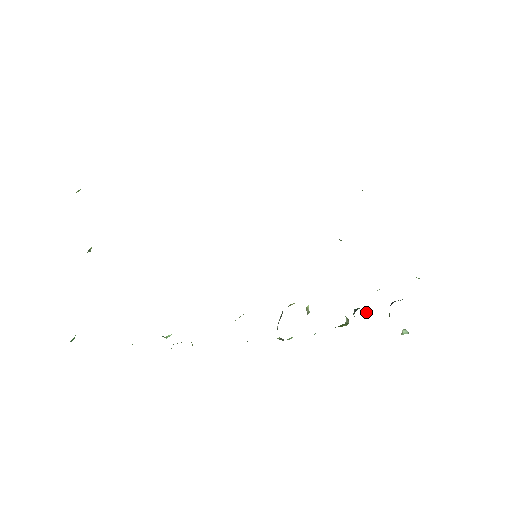
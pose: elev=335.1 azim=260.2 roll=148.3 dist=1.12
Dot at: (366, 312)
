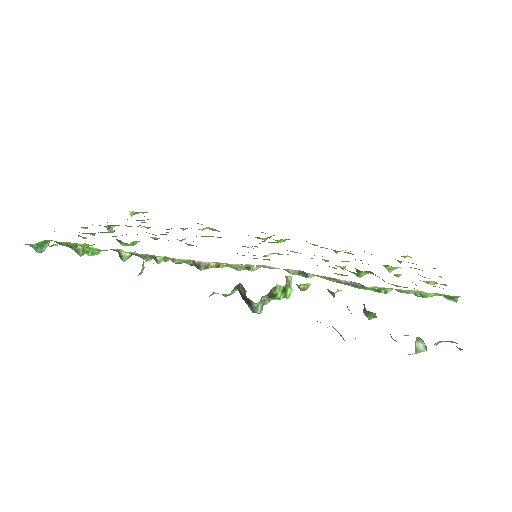
Dot at: (364, 306)
